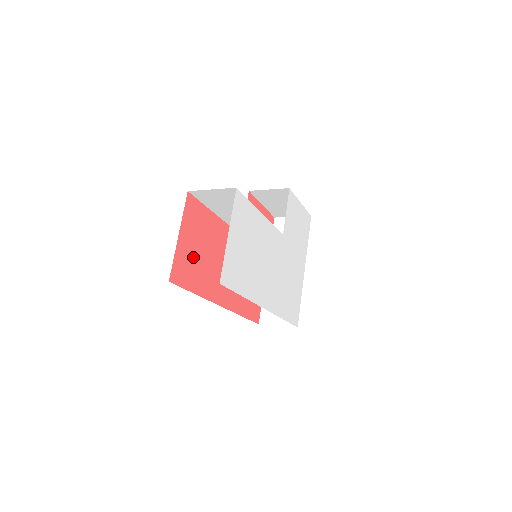
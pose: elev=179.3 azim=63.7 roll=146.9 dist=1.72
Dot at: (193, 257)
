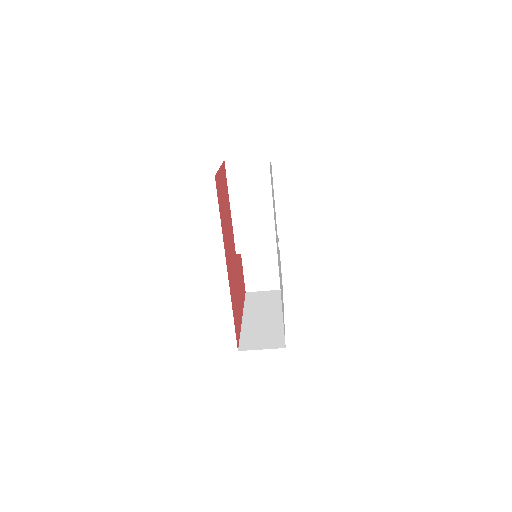
Dot at: (222, 197)
